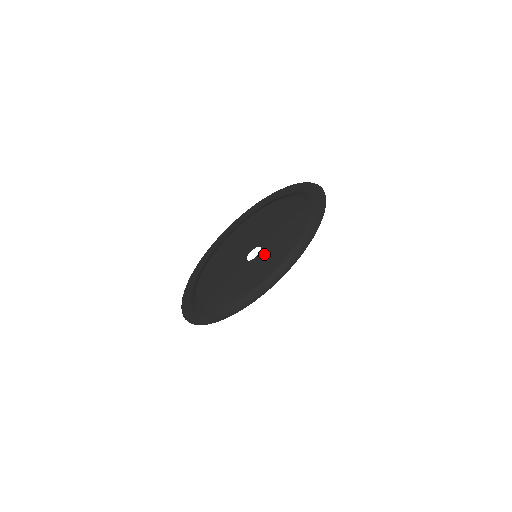
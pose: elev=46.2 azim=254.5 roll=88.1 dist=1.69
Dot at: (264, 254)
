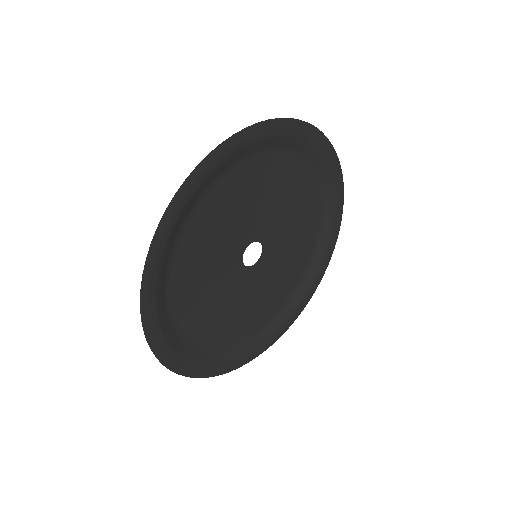
Dot at: (270, 257)
